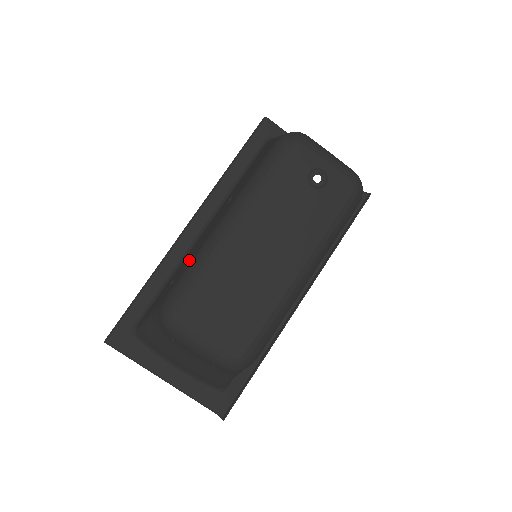
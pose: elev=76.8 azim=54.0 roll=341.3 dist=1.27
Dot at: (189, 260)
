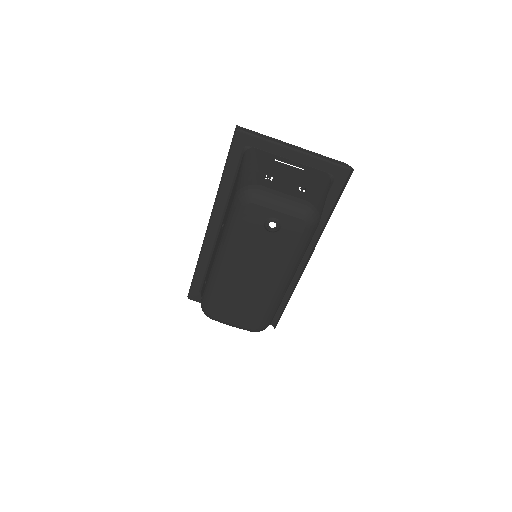
Dot at: occluded
